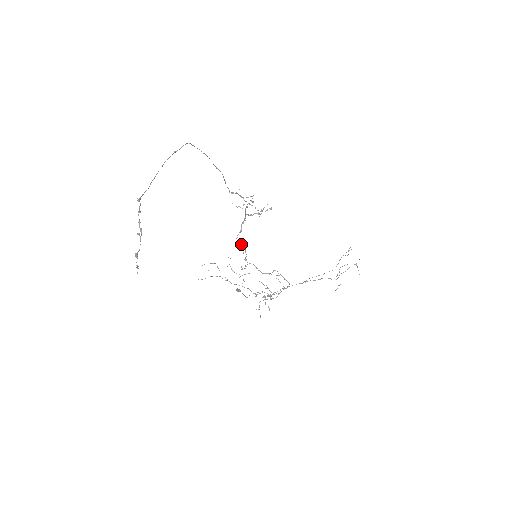
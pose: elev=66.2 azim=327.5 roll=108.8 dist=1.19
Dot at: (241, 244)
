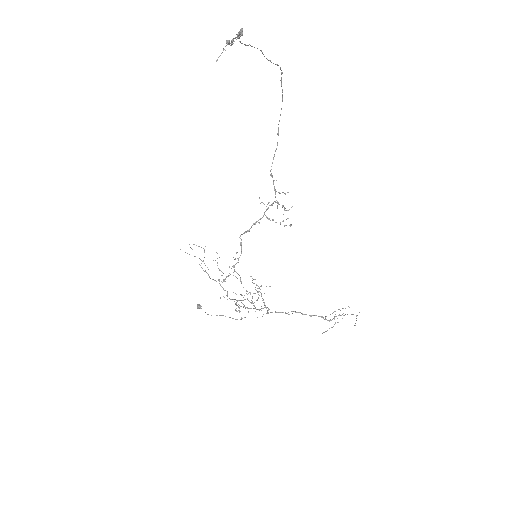
Dot at: (240, 245)
